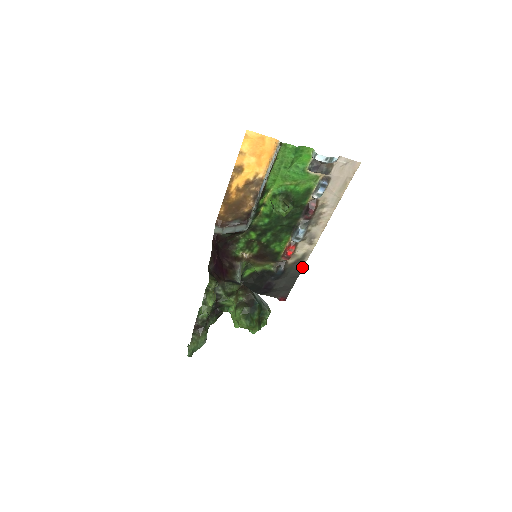
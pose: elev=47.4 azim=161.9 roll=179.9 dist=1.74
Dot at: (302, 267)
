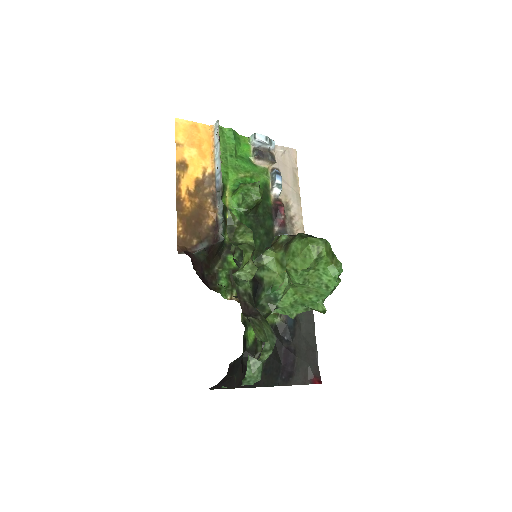
Dot at: occluded
